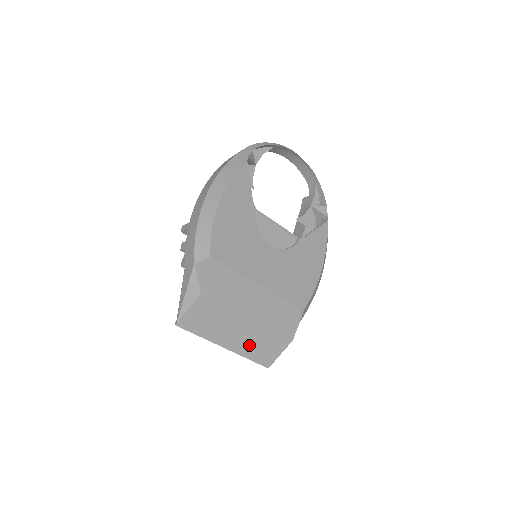
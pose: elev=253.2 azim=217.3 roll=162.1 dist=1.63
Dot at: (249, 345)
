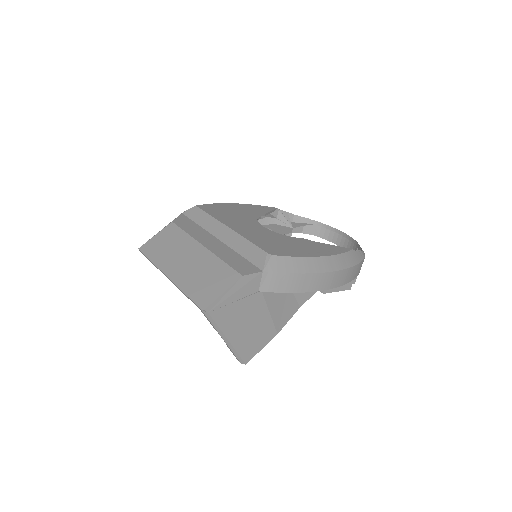
Dot at: (192, 276)
